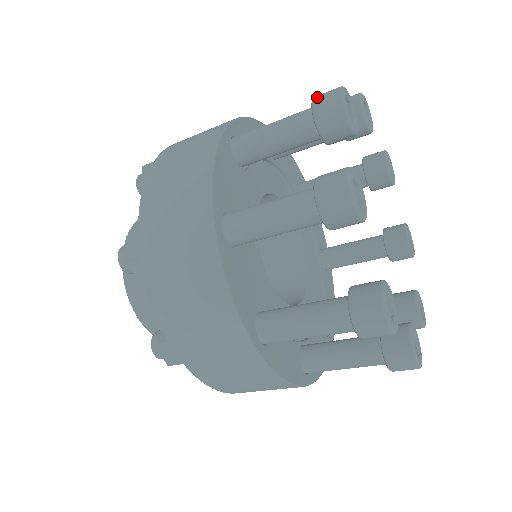
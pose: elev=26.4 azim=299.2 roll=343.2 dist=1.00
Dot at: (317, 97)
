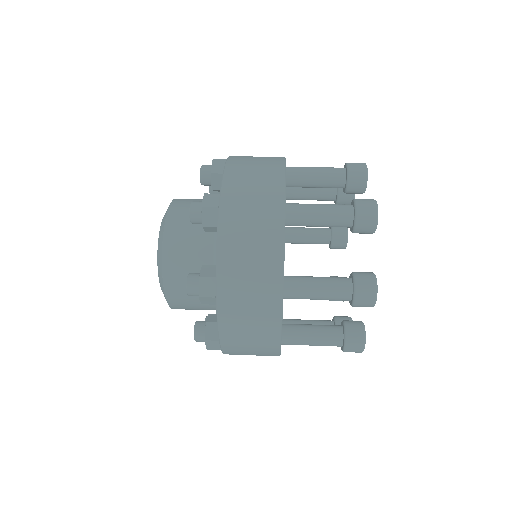
Dot at: occluded
